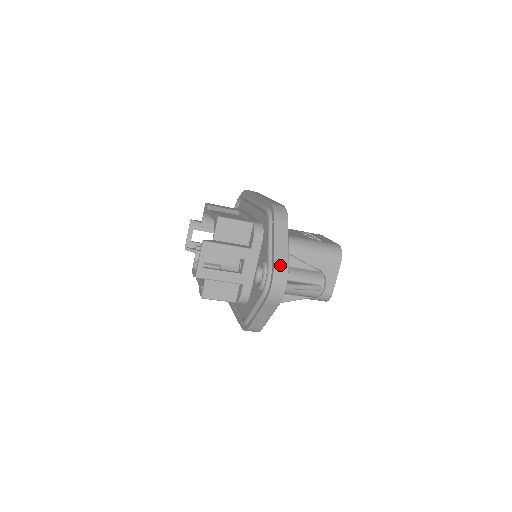
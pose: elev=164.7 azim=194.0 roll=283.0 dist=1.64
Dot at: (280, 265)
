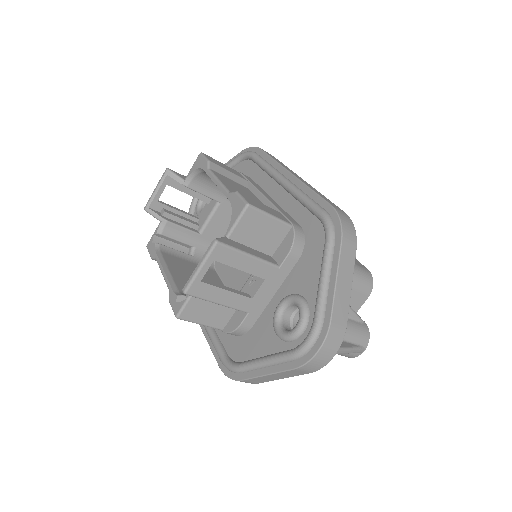
Dot at: (338, 321)
